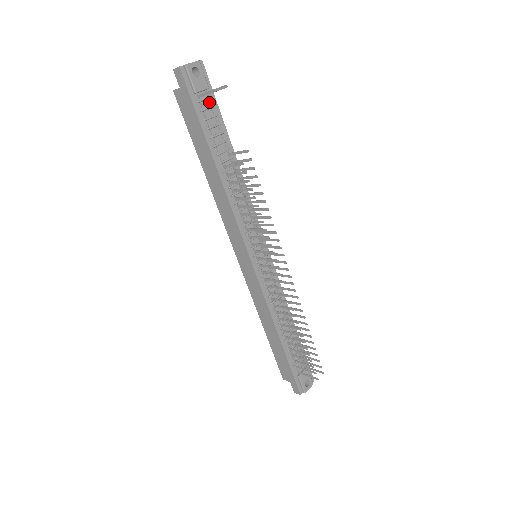
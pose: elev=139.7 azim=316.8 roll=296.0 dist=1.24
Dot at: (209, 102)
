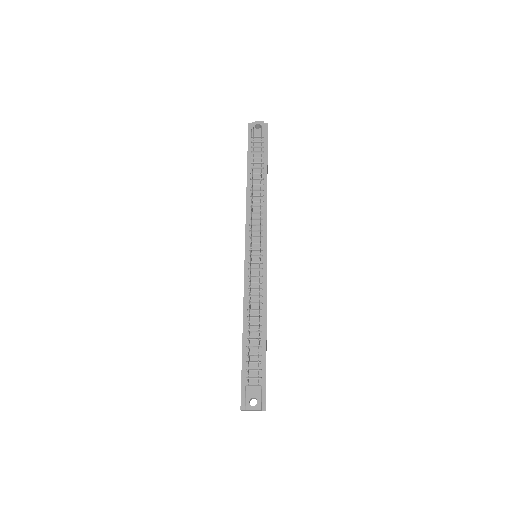
Dot at: (261, 144)
